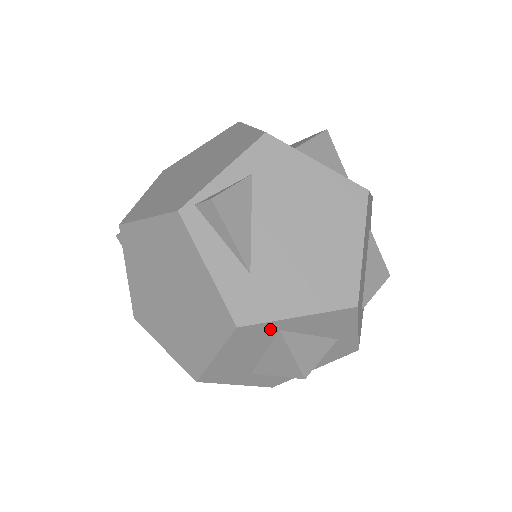
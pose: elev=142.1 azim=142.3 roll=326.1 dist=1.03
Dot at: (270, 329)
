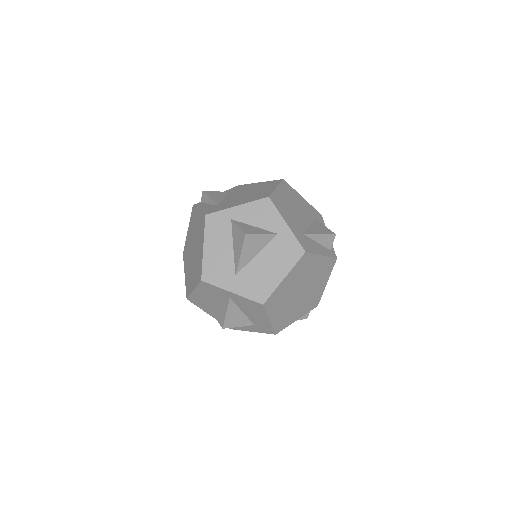
Dot at: (225, 218)
